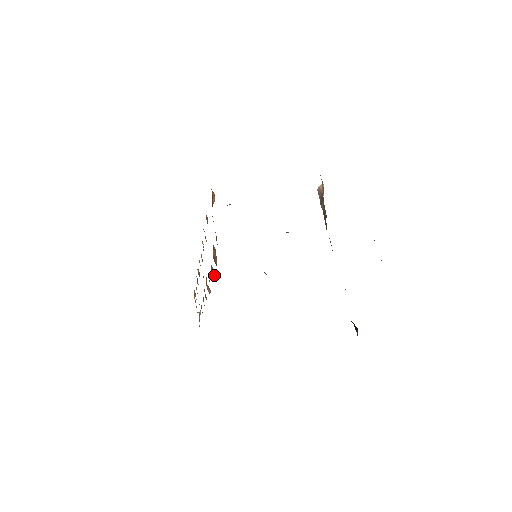
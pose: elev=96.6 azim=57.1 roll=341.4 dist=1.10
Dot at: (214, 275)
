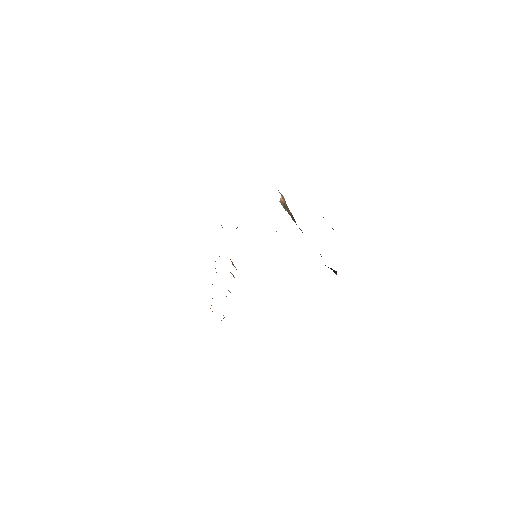
Dot at: occluded
